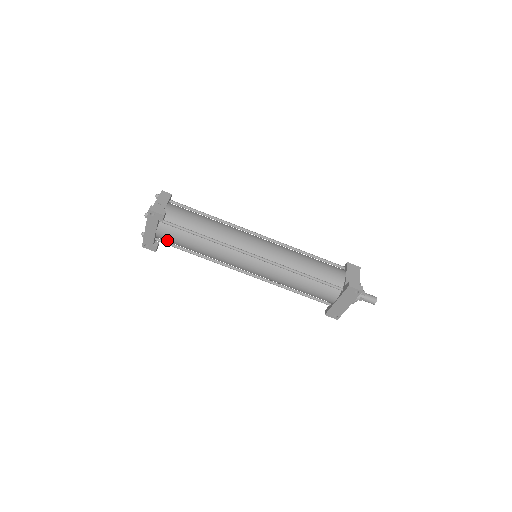
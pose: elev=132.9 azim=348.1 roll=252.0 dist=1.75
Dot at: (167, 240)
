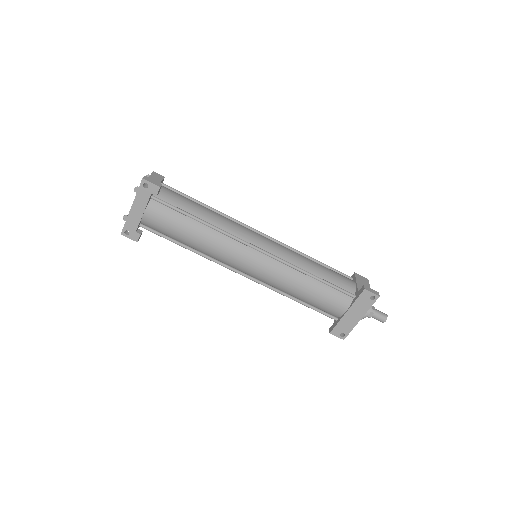
Dot at: (155, 225)
